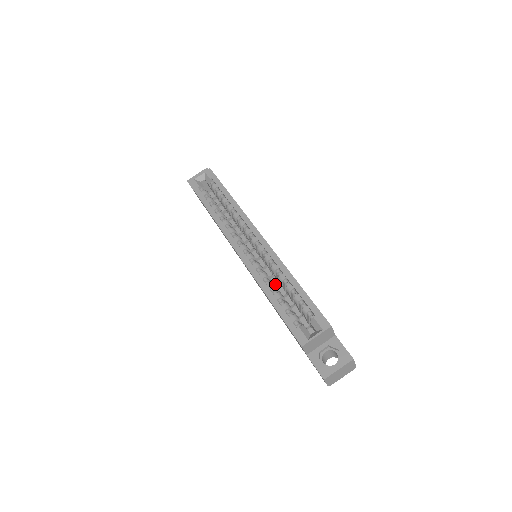
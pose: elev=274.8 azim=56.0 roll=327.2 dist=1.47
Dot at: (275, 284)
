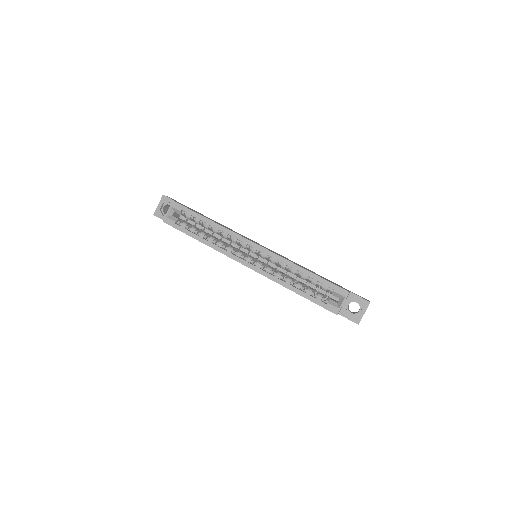
Dot at: (284, 272)
